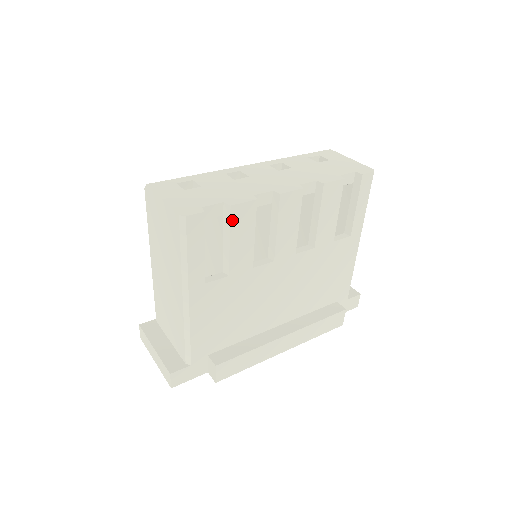
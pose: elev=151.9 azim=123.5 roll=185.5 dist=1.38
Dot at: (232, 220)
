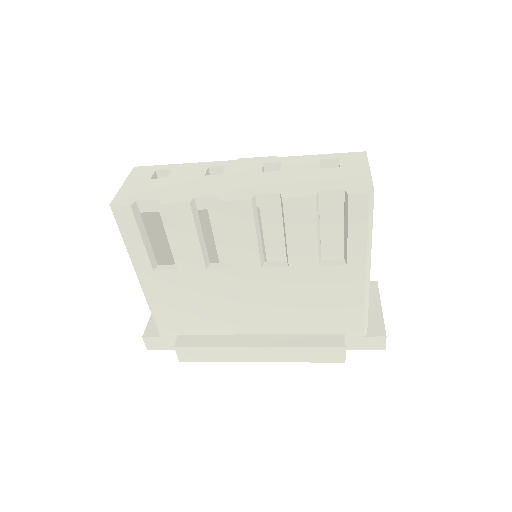
Dot at: (165, 218)
